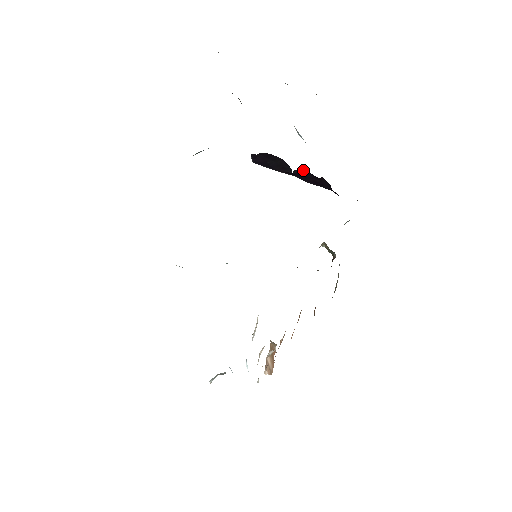
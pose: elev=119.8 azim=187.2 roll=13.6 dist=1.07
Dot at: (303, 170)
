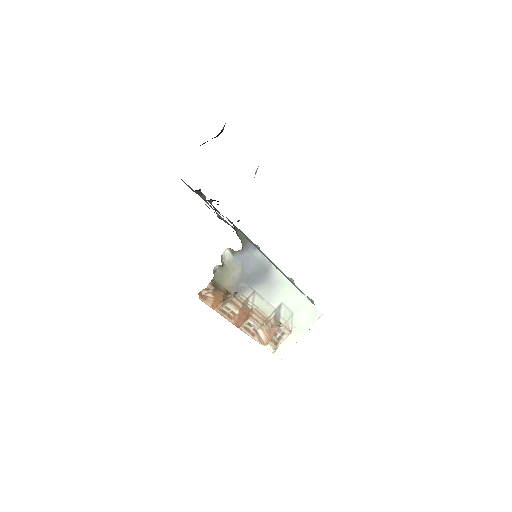
Dot at: occluded
